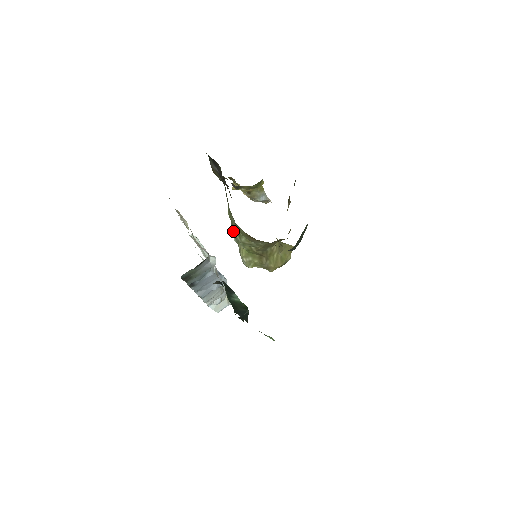
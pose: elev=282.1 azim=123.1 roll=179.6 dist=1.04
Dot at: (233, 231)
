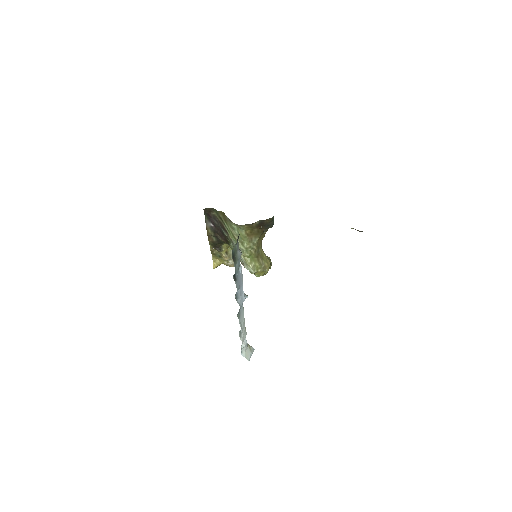
Dot at: occluded
